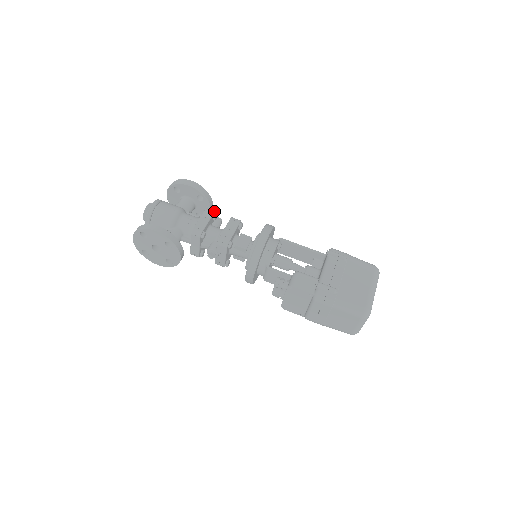
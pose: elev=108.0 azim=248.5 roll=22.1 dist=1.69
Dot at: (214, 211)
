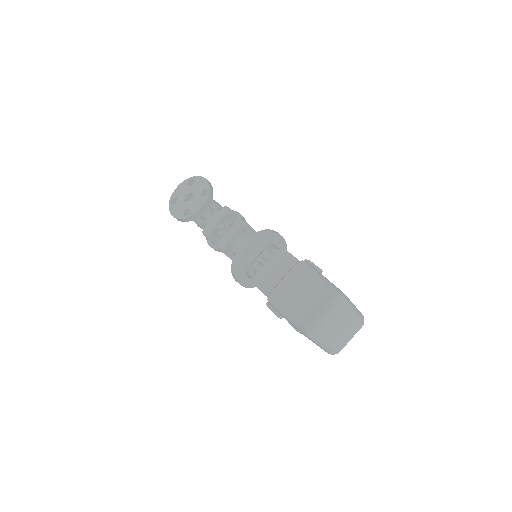
Dot at: occluded
